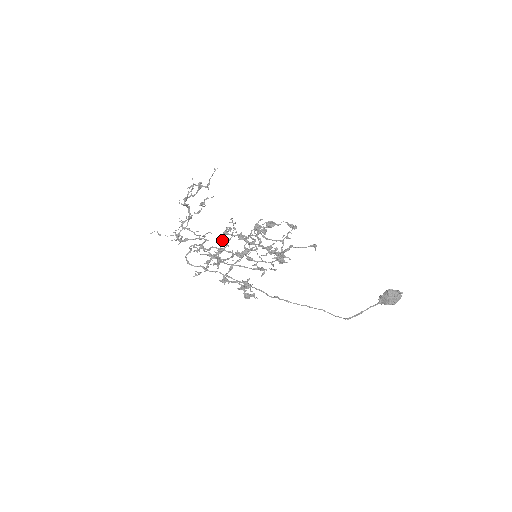
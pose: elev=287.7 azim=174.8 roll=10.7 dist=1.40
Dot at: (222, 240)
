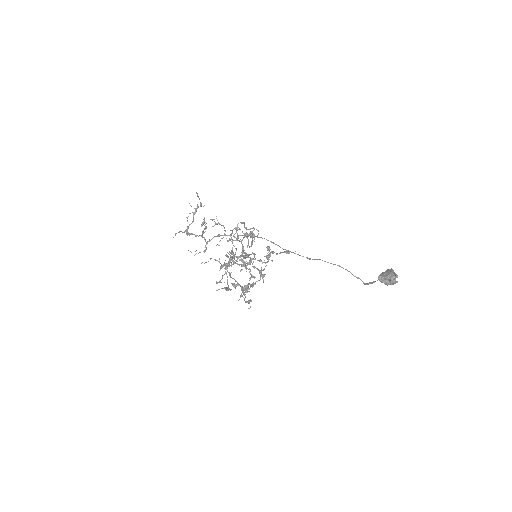
Dot at: (244, 227)
